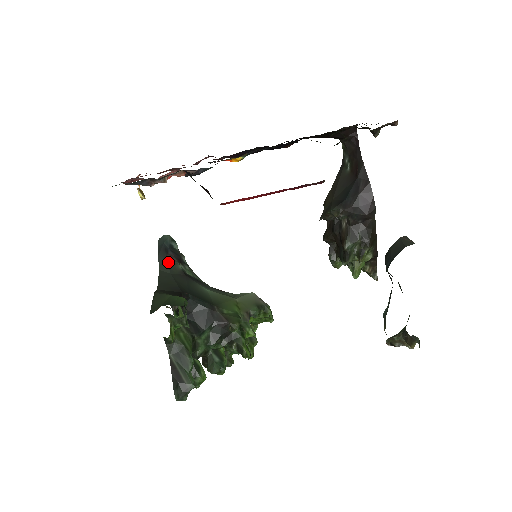
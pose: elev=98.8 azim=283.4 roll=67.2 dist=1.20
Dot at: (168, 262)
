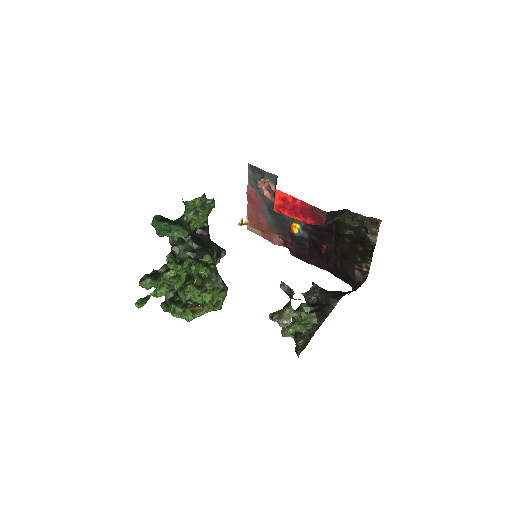
Dot at: (214, 244)
